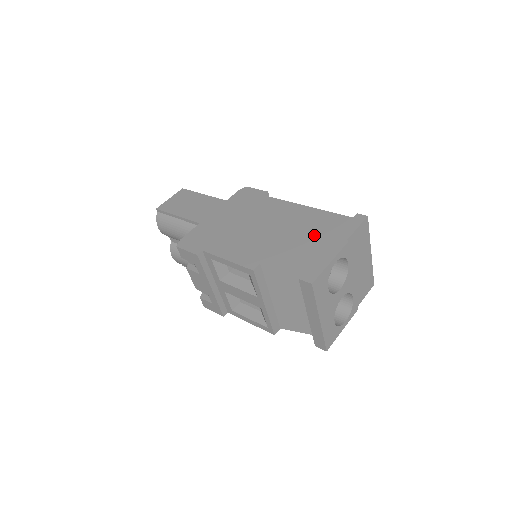
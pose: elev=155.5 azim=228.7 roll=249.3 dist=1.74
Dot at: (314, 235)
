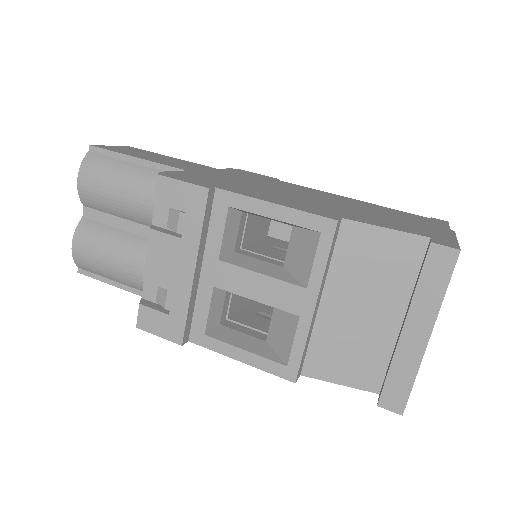
Dot at: (396, 217)
